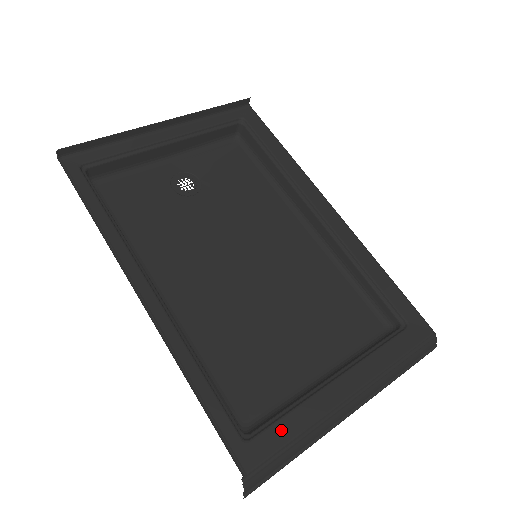
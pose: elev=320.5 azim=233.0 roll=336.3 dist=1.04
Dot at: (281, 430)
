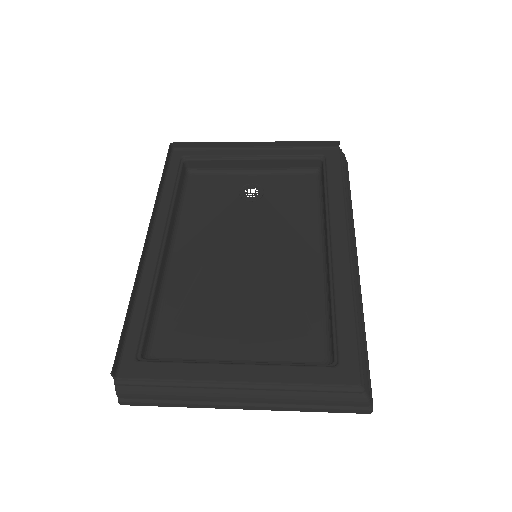
Dot at: (163, 369)
